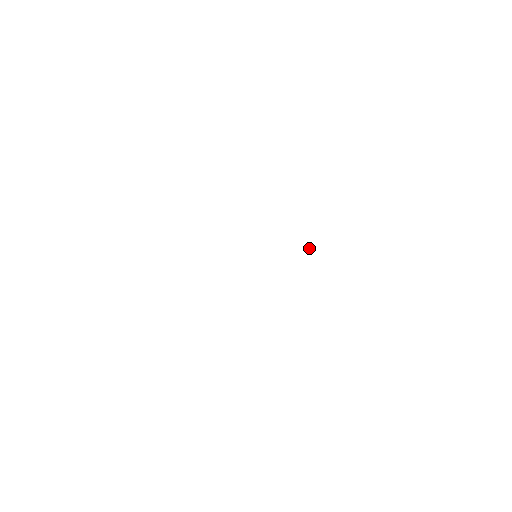
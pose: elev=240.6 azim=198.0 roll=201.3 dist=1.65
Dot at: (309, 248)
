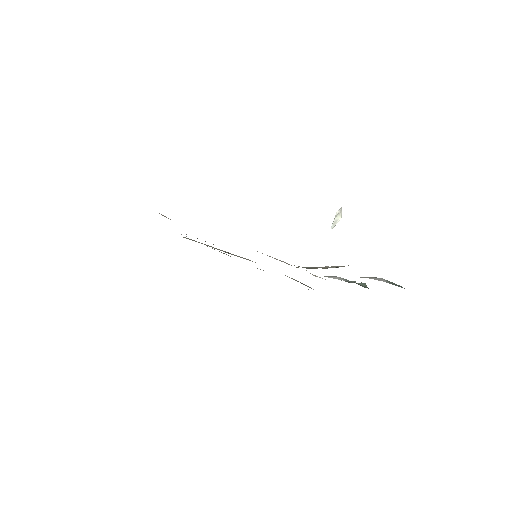
Dot at: (339, 215)
